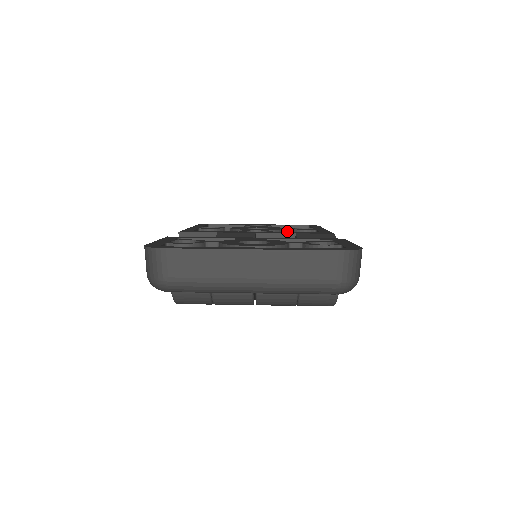
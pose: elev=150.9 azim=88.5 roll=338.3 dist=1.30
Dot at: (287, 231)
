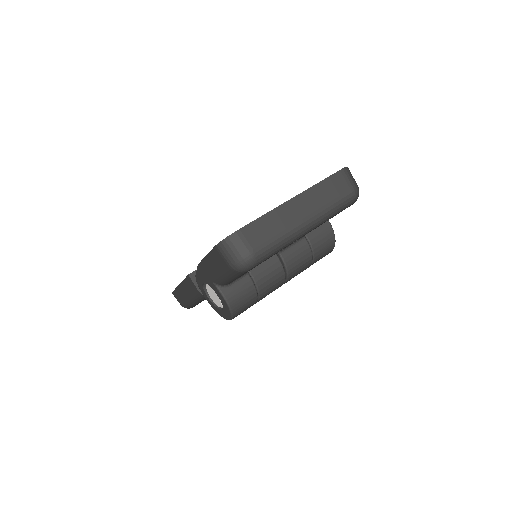
Dot at: occluded
